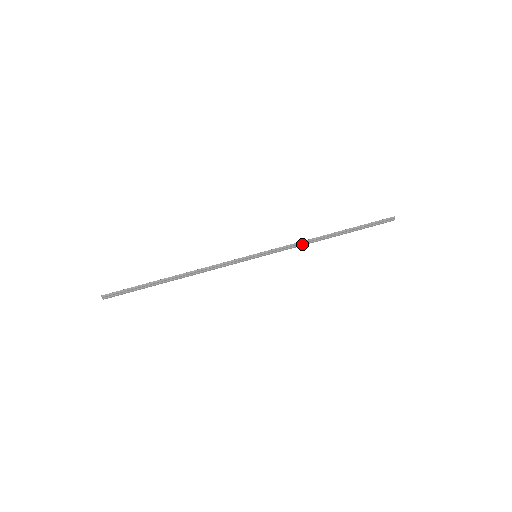
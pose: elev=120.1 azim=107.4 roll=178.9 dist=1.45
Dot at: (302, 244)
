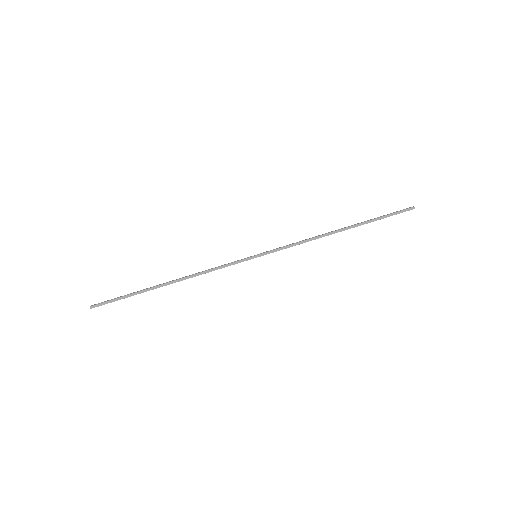
Dot at: (307, 240)
